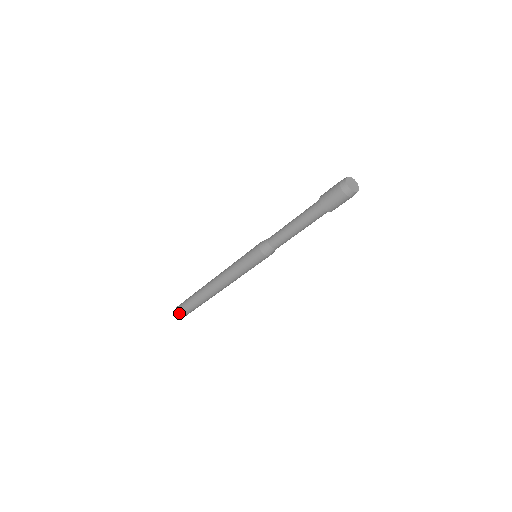
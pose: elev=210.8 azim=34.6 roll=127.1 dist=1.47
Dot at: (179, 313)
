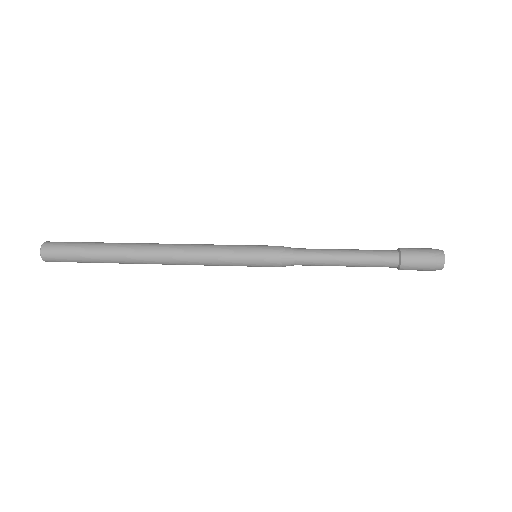
Dot at: (51, 261)
